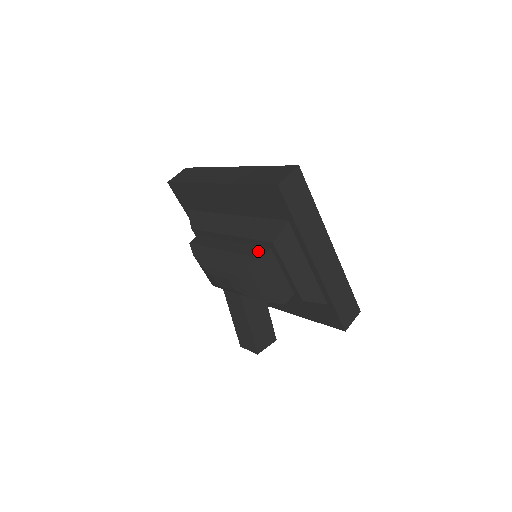
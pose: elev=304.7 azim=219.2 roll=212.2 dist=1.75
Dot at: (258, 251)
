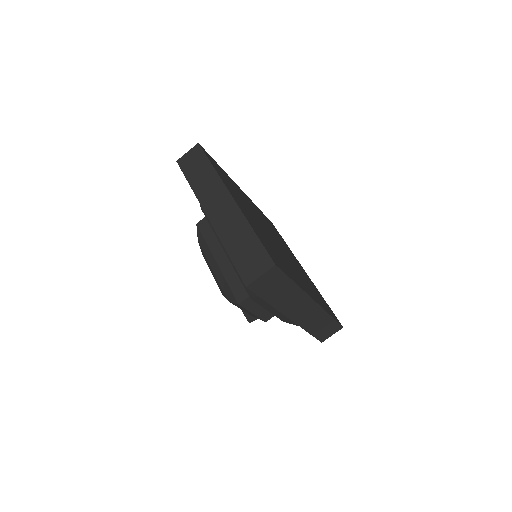
Dot at: (240, 292)
